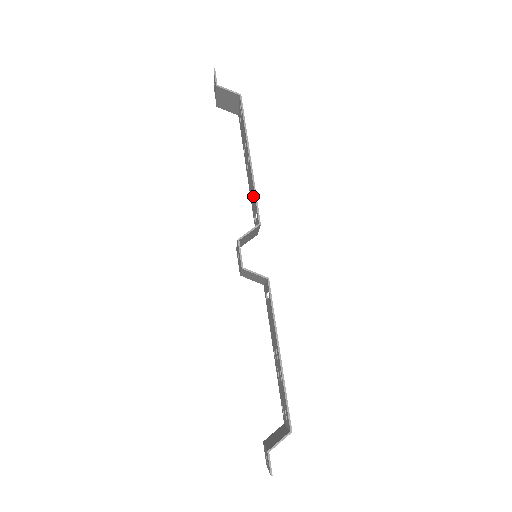
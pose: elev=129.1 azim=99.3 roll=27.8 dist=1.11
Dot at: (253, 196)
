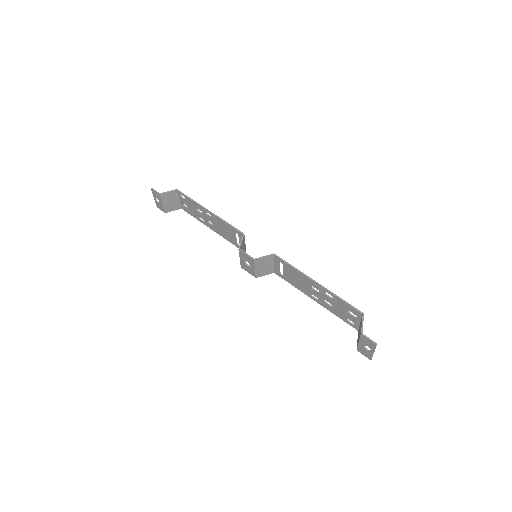
Dot at: (227, 229)
